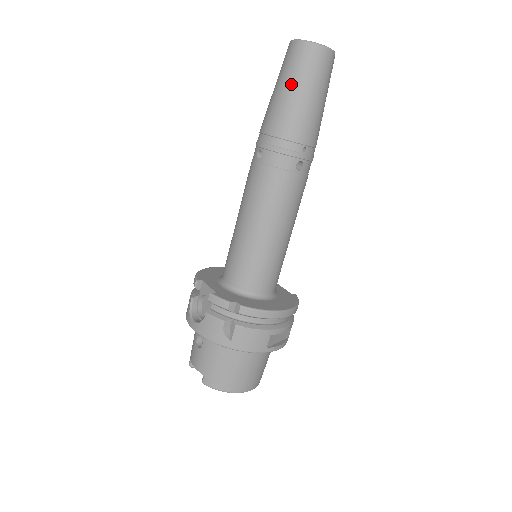
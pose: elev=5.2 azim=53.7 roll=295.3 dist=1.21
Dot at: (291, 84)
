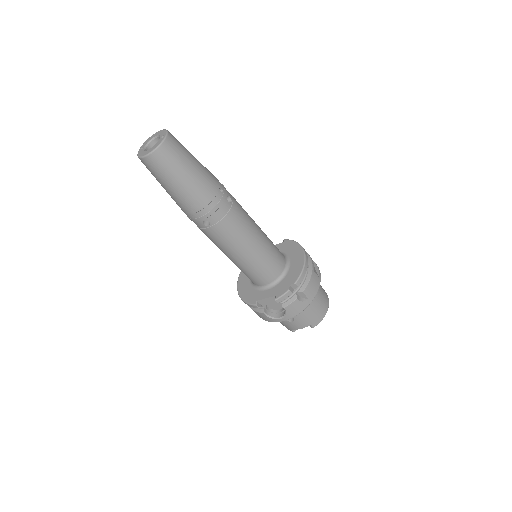
Dot at: (178, 177)
